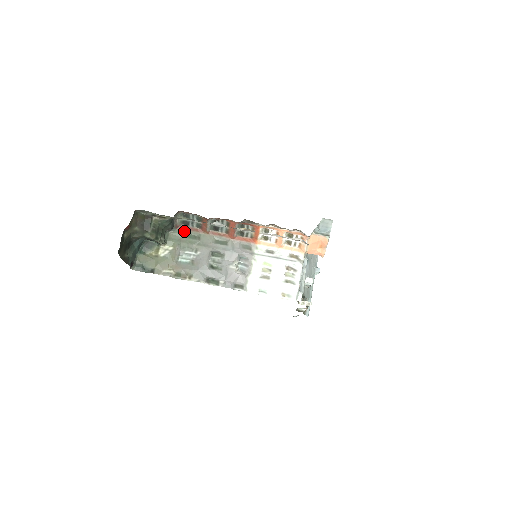
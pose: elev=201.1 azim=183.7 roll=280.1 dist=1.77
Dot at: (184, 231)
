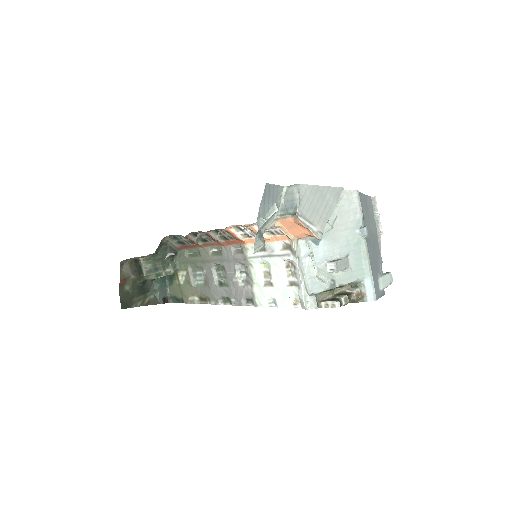
Dot at: (187, 250)
